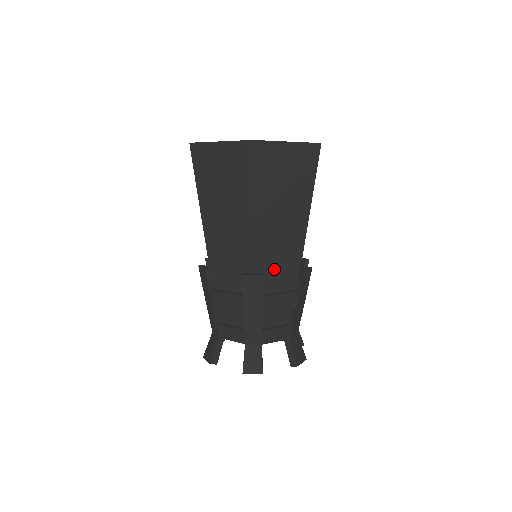
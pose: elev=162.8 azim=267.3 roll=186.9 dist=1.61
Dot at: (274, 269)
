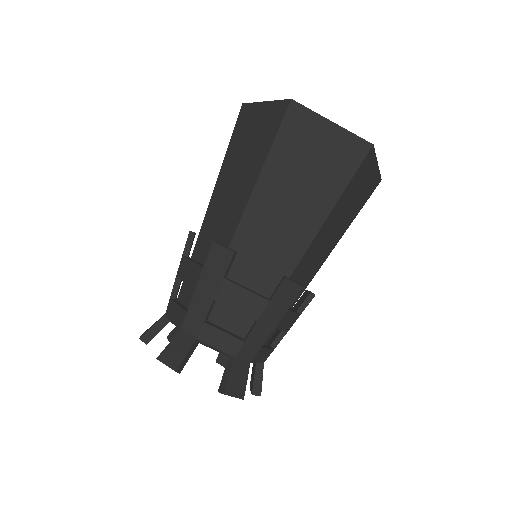
Dot at: (255, 260)
